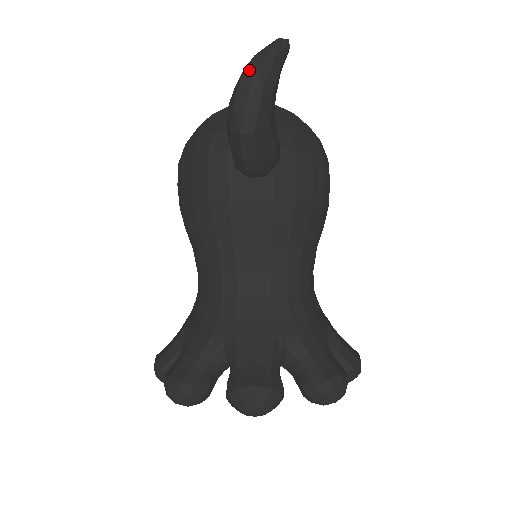
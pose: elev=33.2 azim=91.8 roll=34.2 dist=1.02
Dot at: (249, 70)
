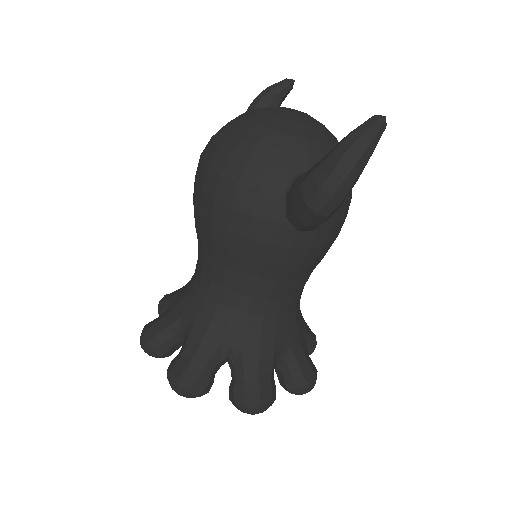
Dot at: (348, 158)
